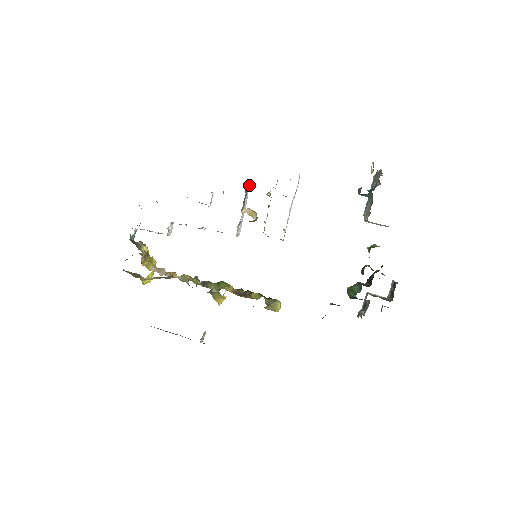
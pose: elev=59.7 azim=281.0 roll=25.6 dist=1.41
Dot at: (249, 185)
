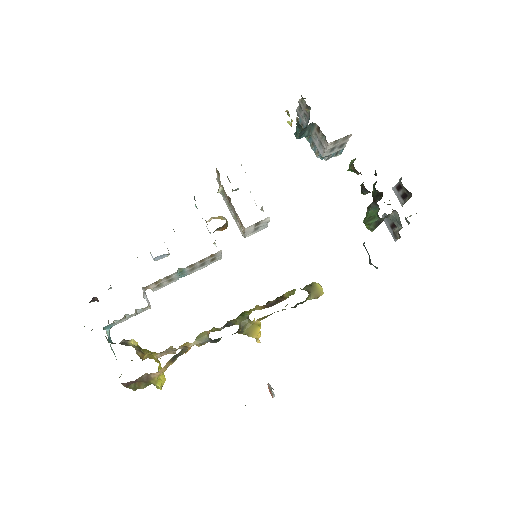
Dot at: occluded
